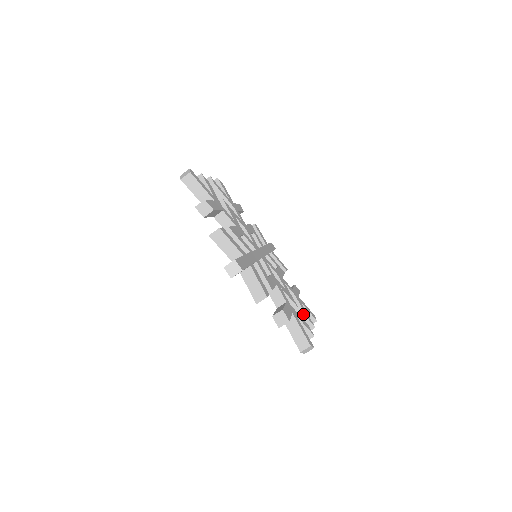
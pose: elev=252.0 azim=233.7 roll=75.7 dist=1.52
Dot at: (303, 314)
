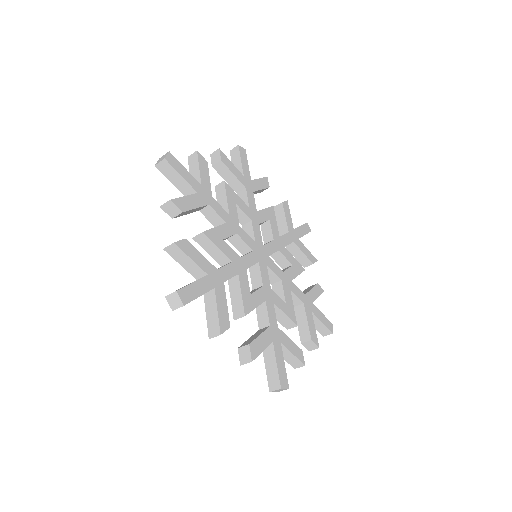
Dot at: (306, 259)
